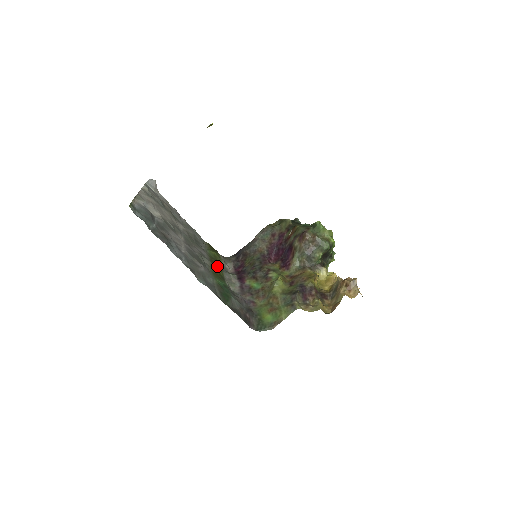
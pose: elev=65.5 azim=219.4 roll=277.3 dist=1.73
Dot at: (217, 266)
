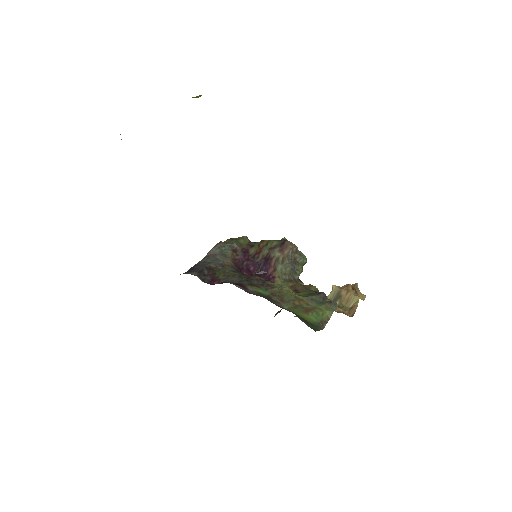
Dot at: occluded
